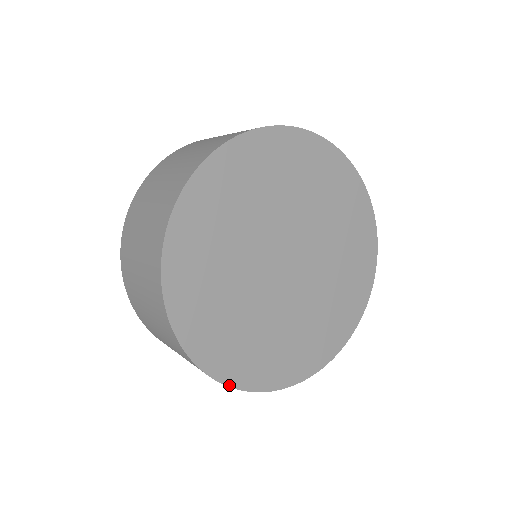
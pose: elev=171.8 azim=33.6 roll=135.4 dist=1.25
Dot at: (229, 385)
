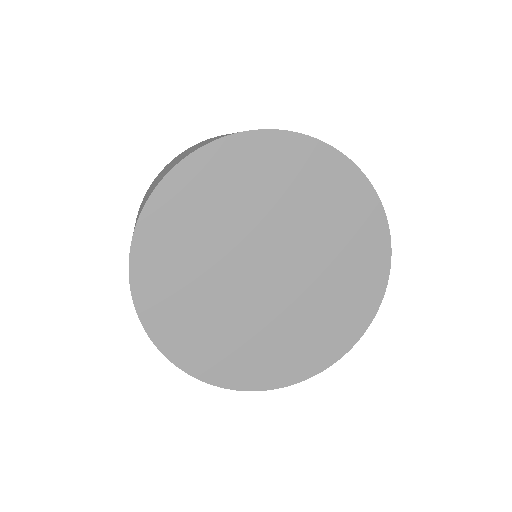
Dot at: (286, 385)
